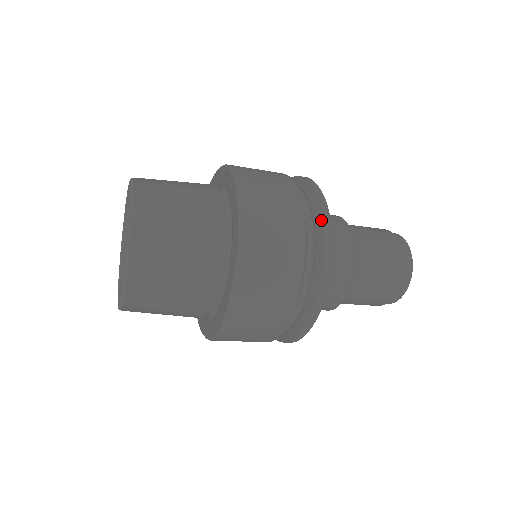
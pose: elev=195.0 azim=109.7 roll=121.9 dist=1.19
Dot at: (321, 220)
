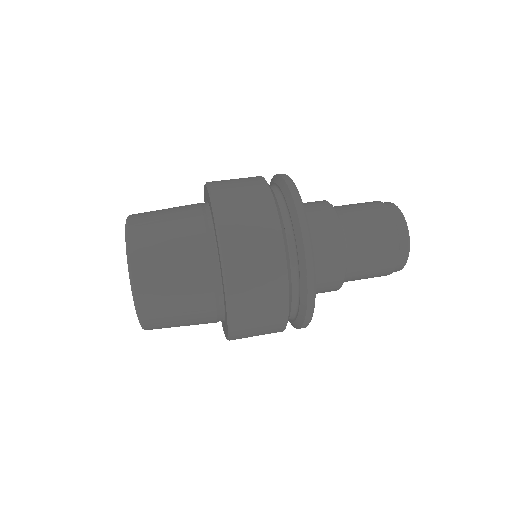
Dot at: (297, 221)
